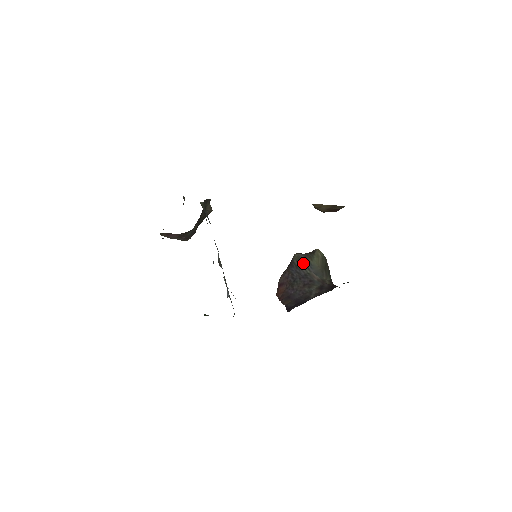
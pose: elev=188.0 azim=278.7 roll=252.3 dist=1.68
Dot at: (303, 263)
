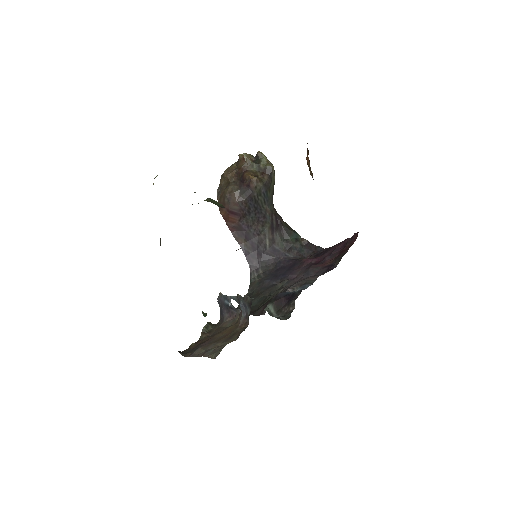
Dot at: (262, 198)
